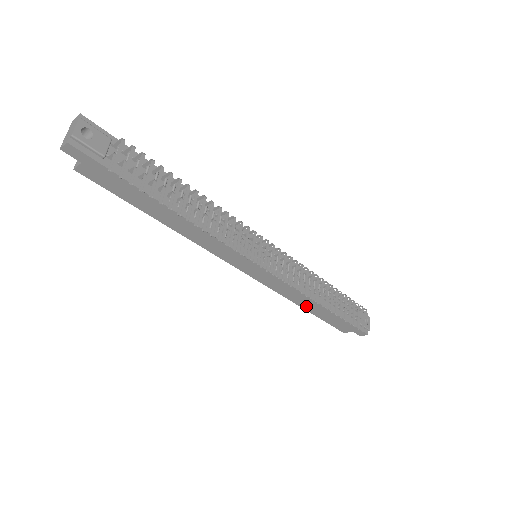
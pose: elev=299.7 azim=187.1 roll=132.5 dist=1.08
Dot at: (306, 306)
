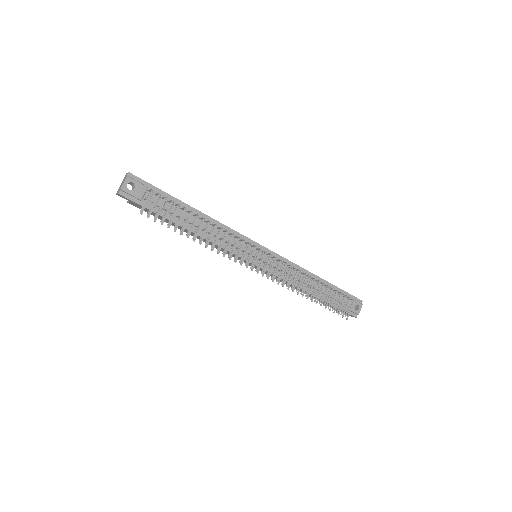
Dot at: occluded
